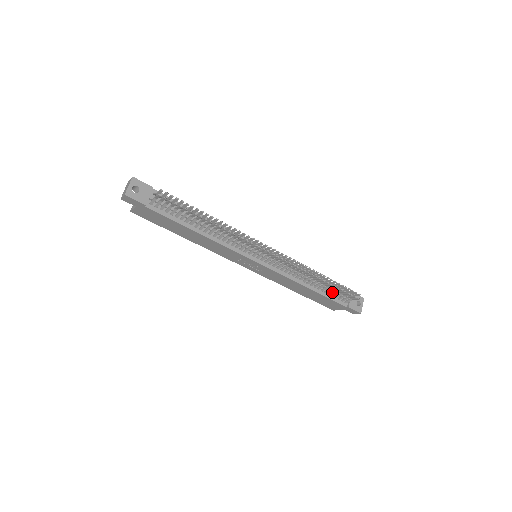
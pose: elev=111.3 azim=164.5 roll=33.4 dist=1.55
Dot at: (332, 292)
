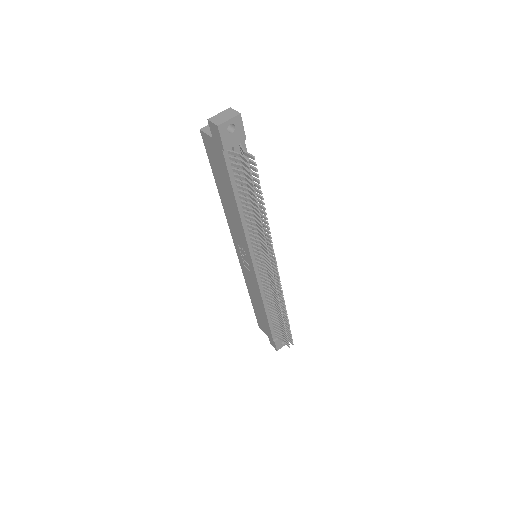
Dot at: (277, 325)
